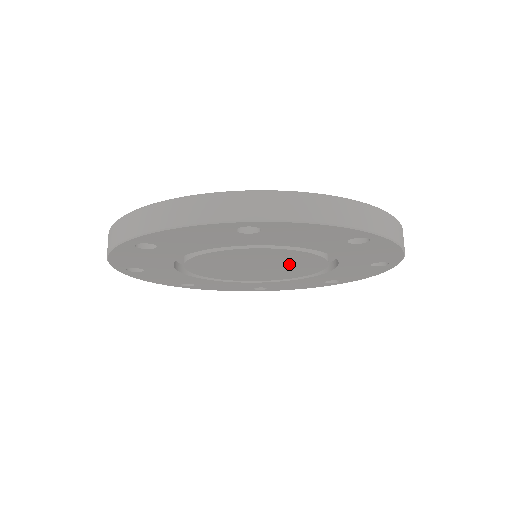
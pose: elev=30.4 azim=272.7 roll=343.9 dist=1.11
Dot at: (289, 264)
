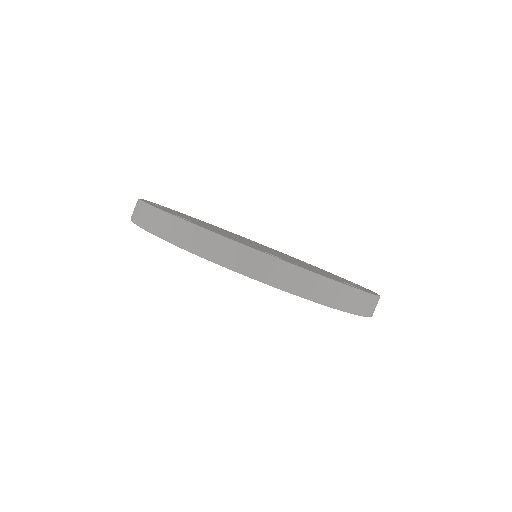
Dot at: occluded
